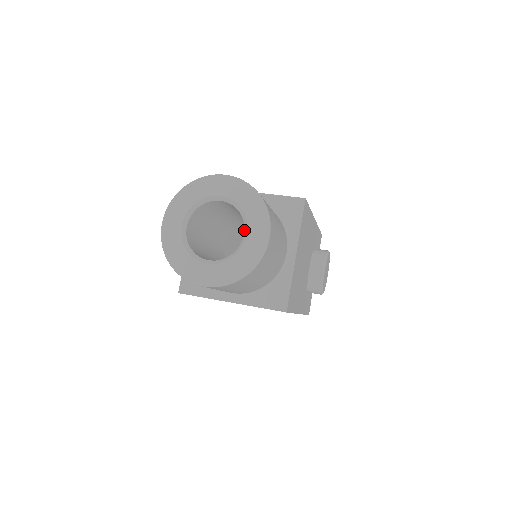
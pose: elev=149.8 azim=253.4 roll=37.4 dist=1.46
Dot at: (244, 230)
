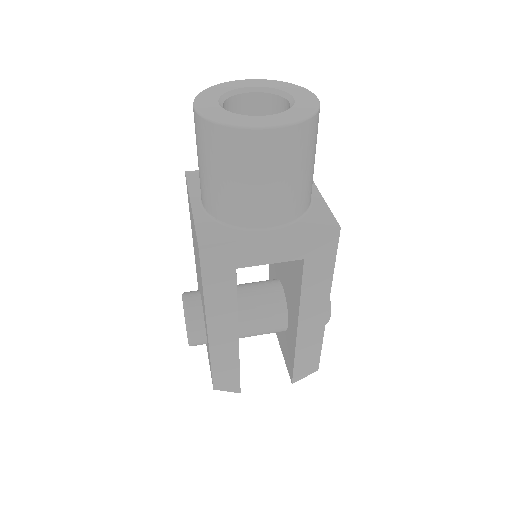
Dot at: (287, 100)
